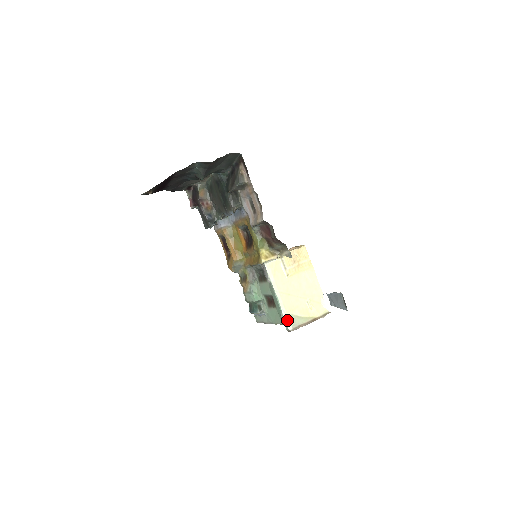
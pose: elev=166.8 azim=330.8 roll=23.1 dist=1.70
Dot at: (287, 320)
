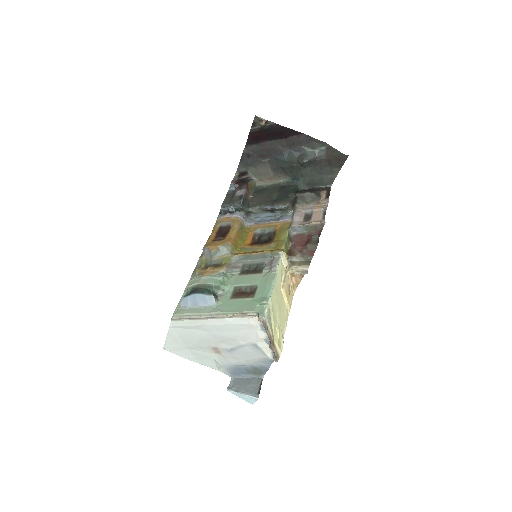
Dot at: (267, 309)
